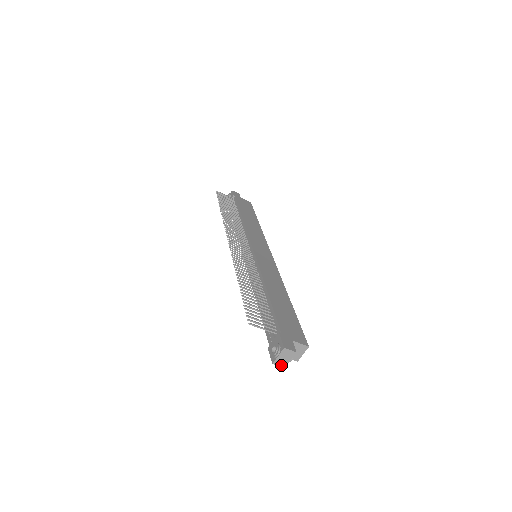
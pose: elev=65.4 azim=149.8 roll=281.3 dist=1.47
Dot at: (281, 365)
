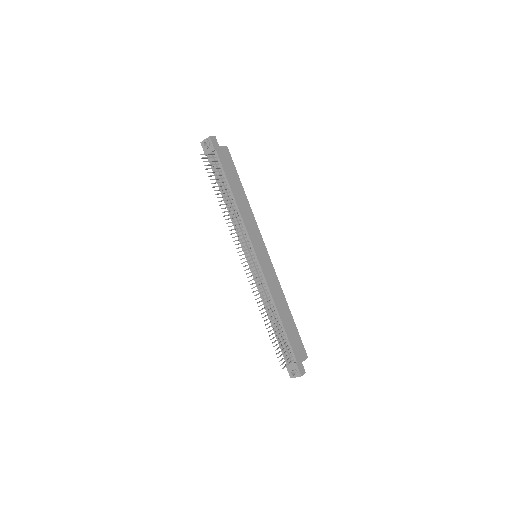
Dot at: occluded
